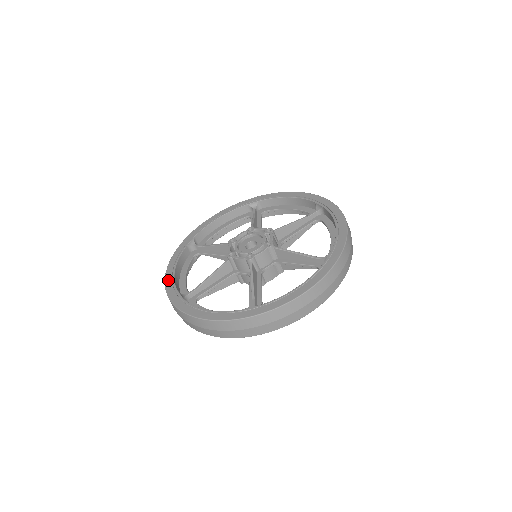
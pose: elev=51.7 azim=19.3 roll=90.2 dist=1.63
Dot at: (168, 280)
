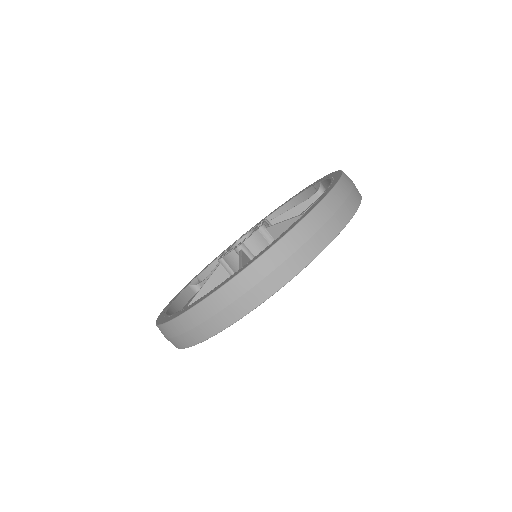
Dot at: (161, 314)
